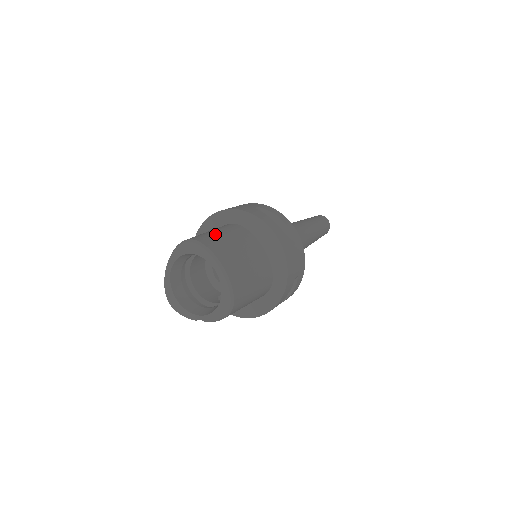
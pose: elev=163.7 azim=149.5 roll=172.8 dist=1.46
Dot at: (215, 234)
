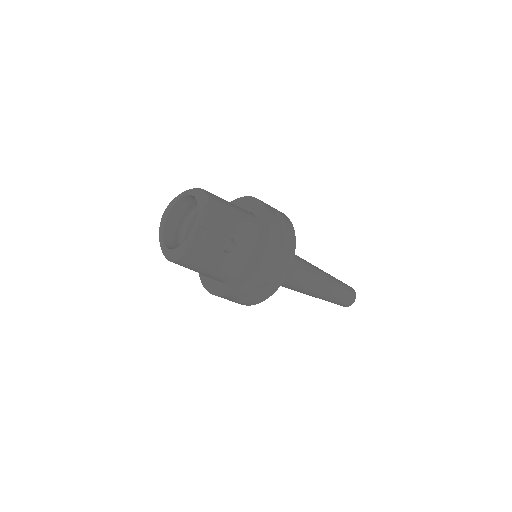
Dot at: occluded
